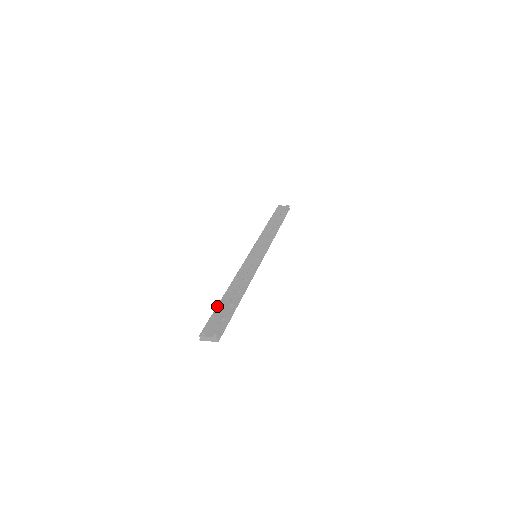
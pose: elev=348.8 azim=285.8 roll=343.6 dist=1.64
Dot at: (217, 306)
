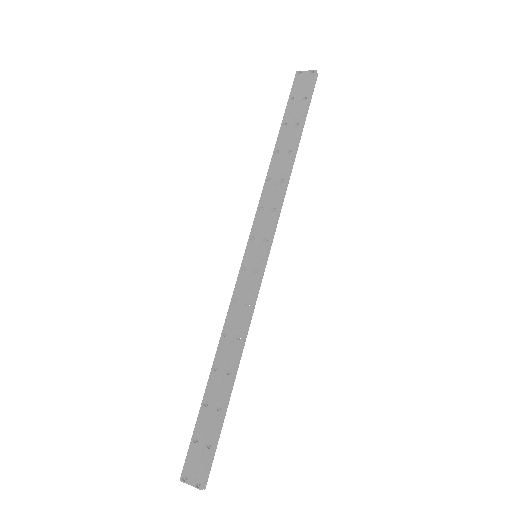
Dot at: (200, 409)
